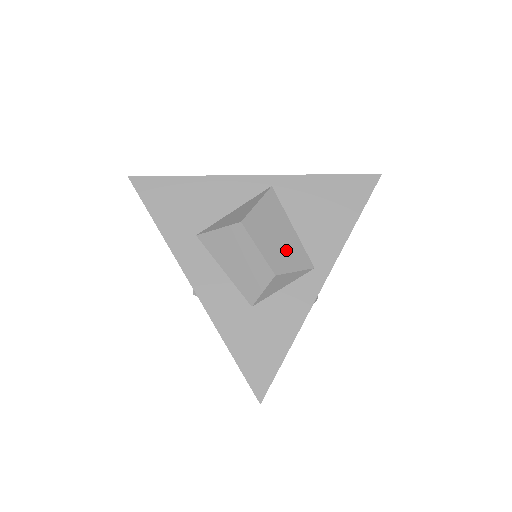
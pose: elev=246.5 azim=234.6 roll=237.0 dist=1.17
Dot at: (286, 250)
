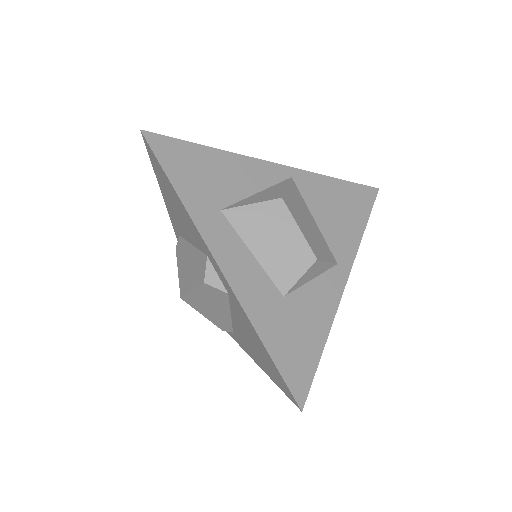
Dot at: (317, 239)
